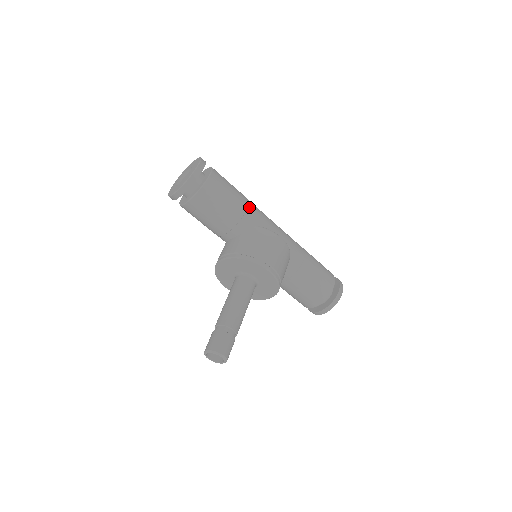
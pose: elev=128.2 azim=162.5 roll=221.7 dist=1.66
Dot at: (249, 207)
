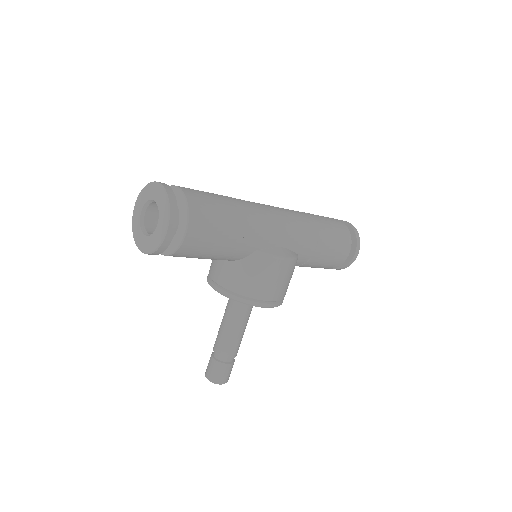
Dot at: (245, 235)
